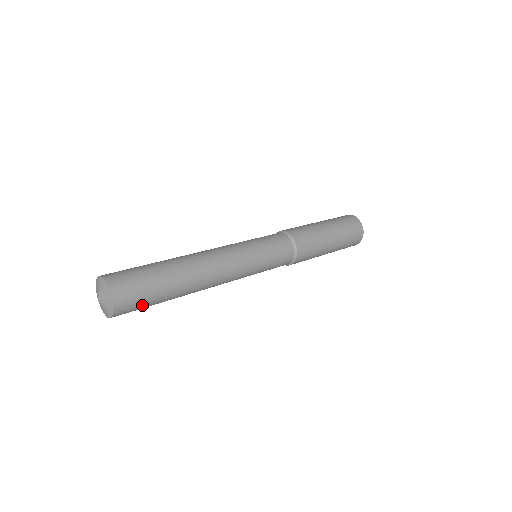
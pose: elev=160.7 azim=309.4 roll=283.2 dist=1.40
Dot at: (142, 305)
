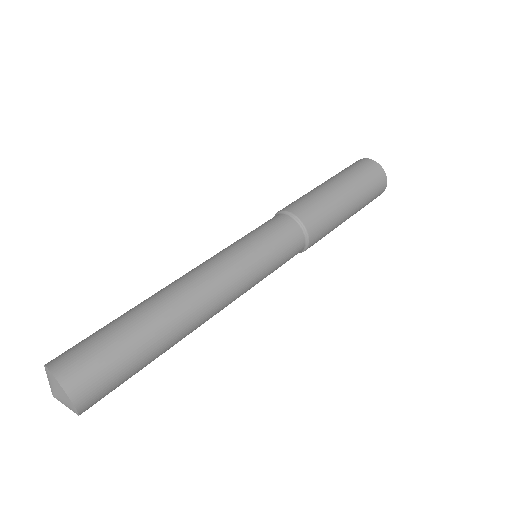
Dot at: occluded
